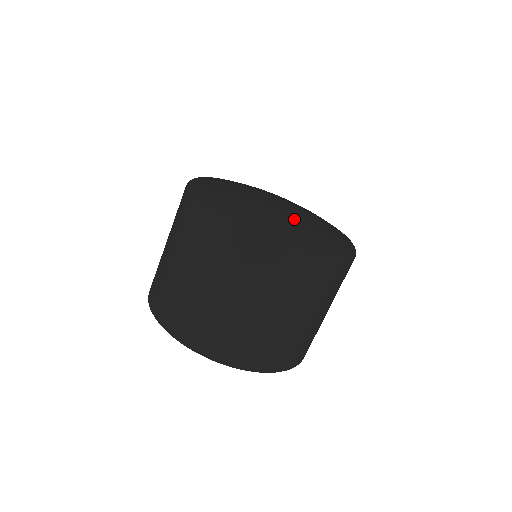
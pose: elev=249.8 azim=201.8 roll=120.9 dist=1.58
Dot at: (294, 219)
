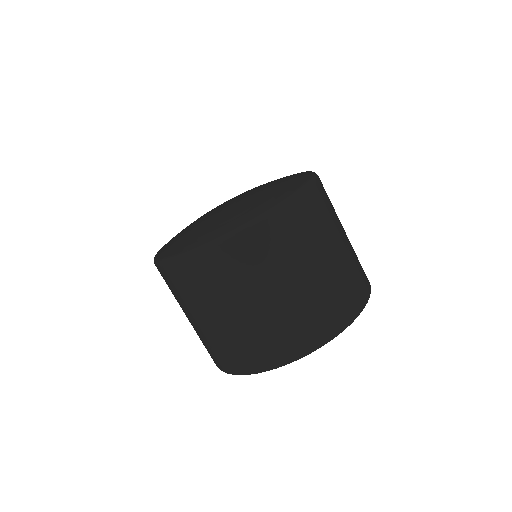
Dot at: (223, 213)
